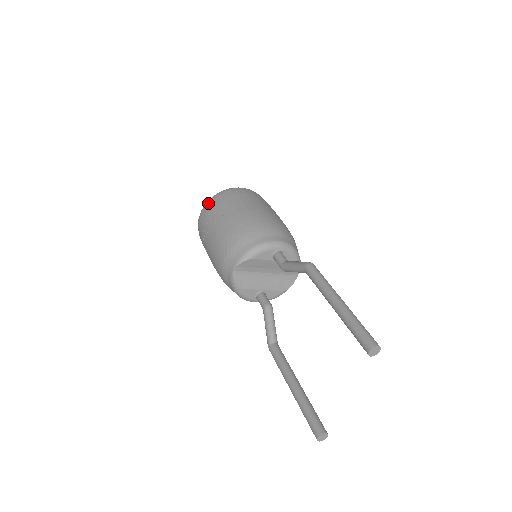
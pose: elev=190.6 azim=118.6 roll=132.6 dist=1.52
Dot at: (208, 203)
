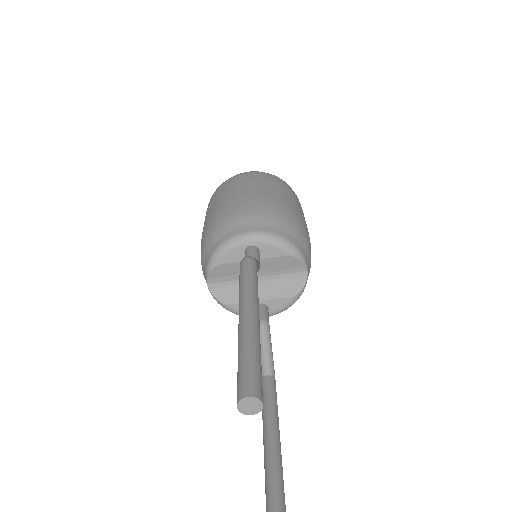
Dot at: (208, 204)
